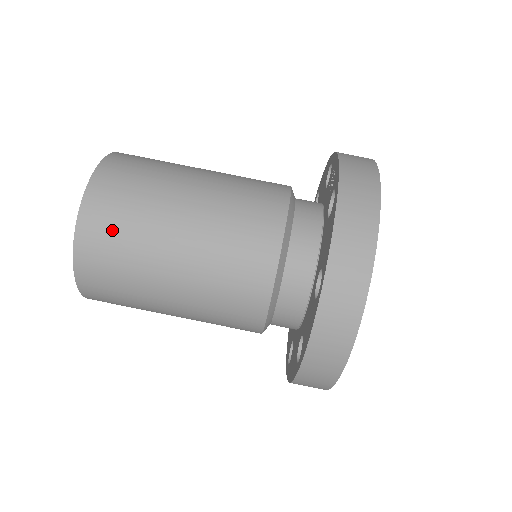
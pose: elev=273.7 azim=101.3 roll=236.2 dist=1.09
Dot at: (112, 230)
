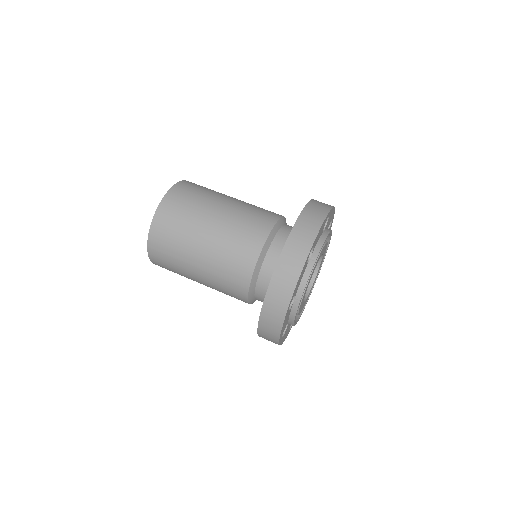
Dot at: (181, 205)
